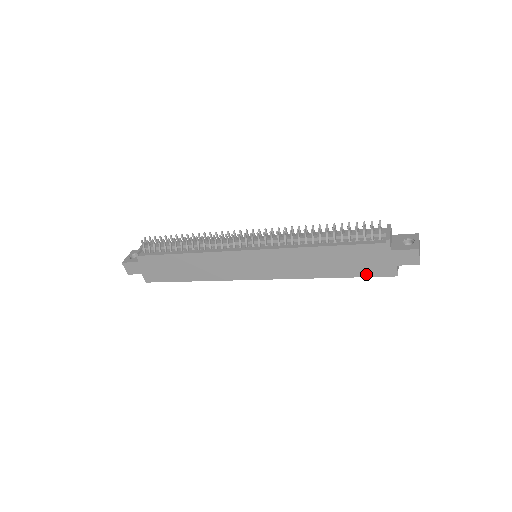
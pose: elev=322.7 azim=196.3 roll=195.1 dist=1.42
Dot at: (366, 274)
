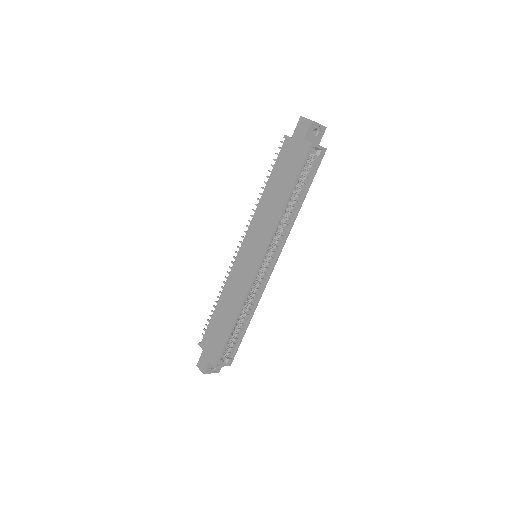
Dot at: (298, 168)
